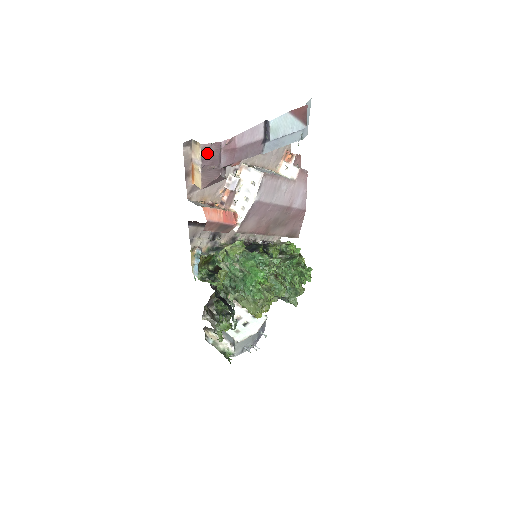
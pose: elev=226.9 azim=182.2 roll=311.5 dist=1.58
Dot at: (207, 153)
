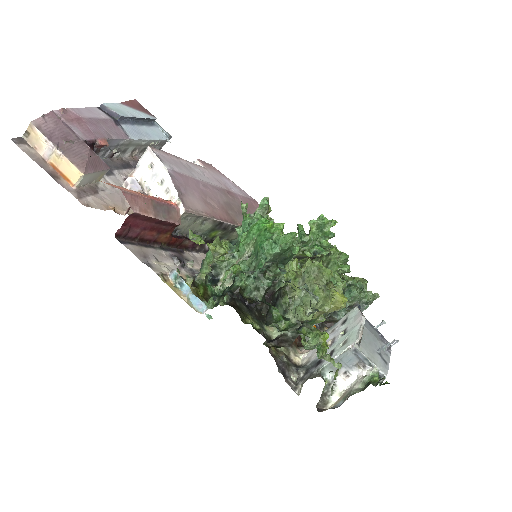
Dot at: (48, 130)
